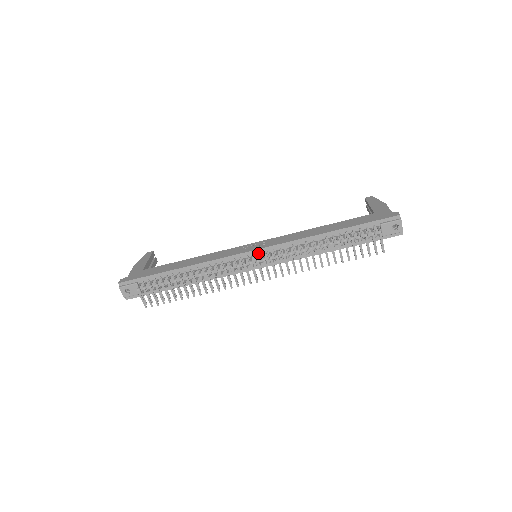
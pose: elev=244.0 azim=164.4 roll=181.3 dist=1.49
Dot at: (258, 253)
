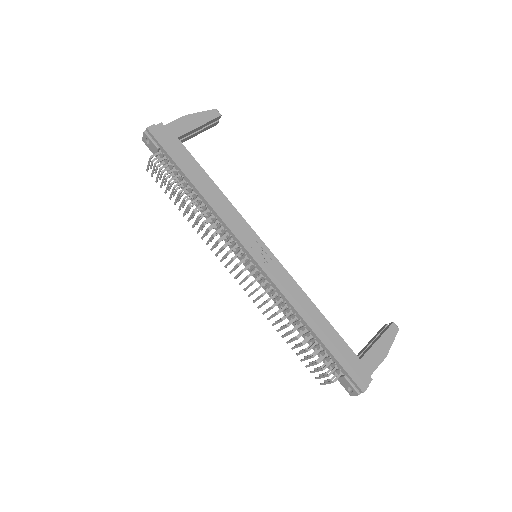
Dot at: (254, 263)
